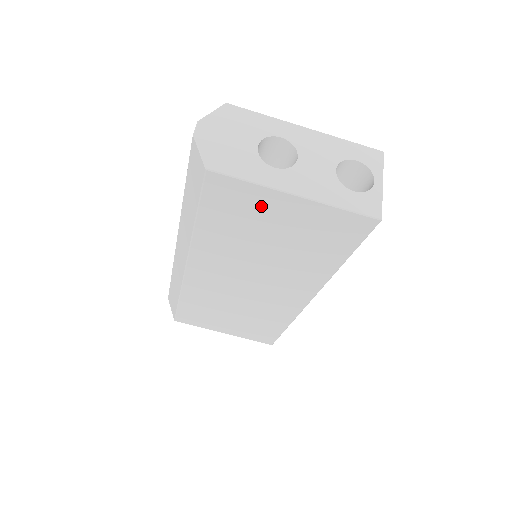
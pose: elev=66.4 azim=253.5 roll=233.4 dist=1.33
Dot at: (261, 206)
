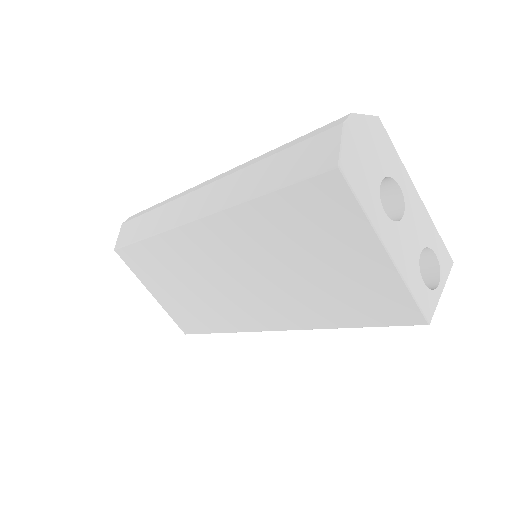
Dot at: (343, 234)
